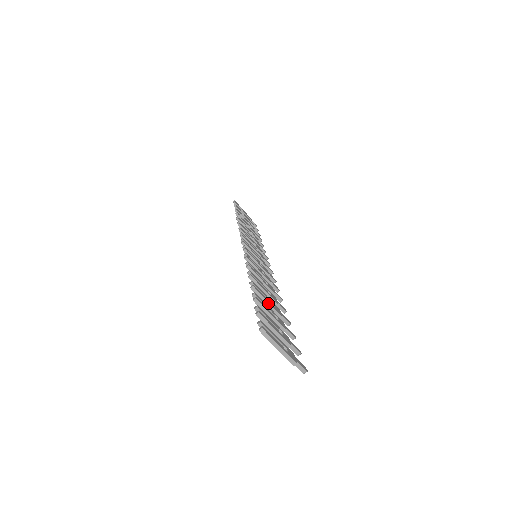
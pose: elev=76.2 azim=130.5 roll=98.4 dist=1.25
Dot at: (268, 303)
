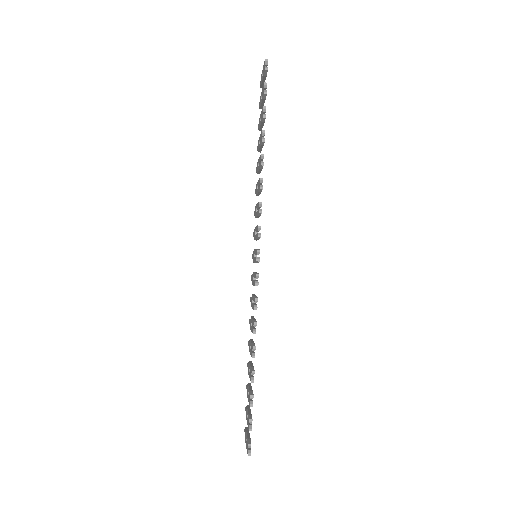
Dot at: occluded
